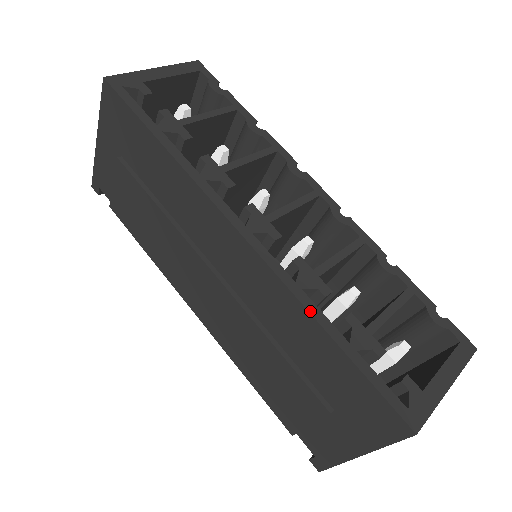
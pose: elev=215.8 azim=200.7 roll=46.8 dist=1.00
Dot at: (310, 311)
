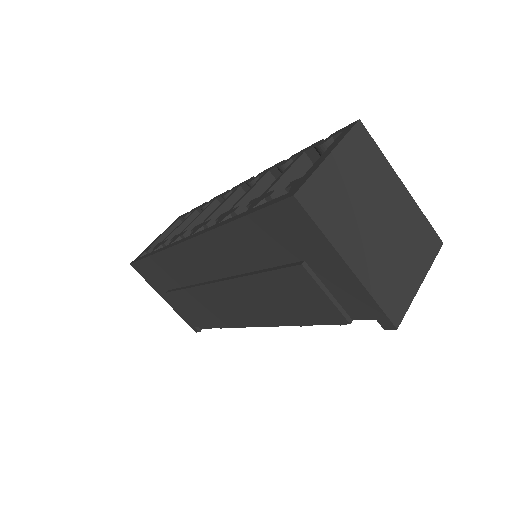
Dot at: (222, 225)
